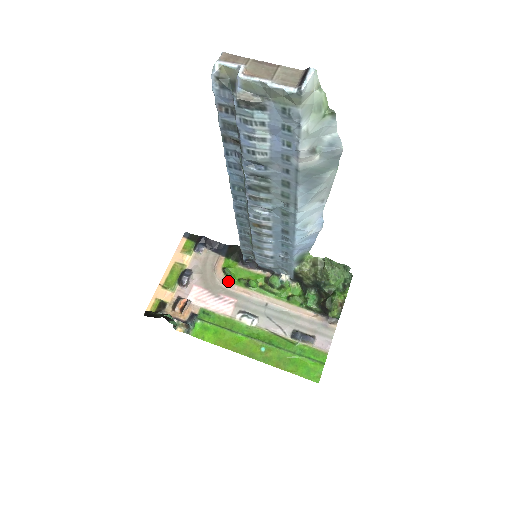
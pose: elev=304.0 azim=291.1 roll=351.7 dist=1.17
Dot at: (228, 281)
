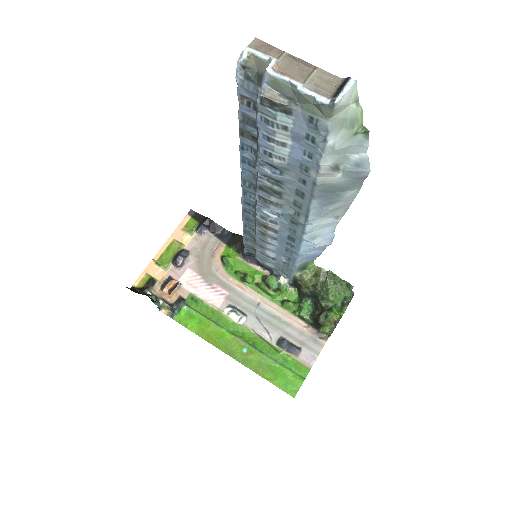
Dot at: (224, 271)
